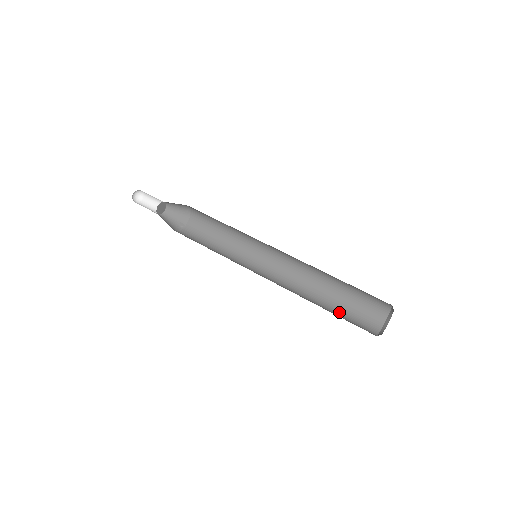
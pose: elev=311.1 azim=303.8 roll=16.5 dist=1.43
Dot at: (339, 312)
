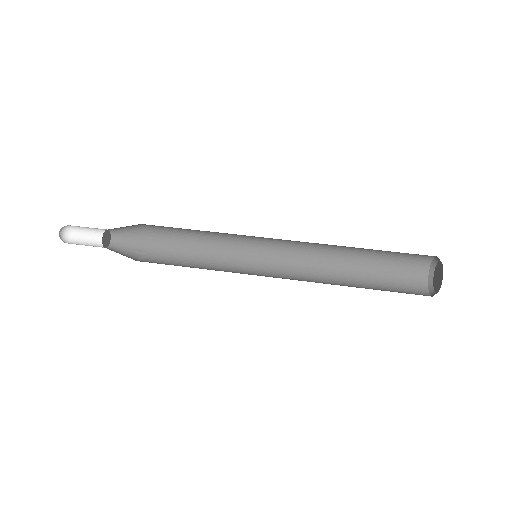
Dot at: (376, 286)
